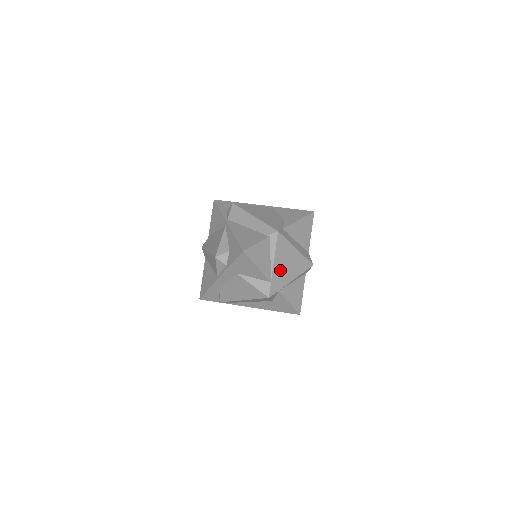
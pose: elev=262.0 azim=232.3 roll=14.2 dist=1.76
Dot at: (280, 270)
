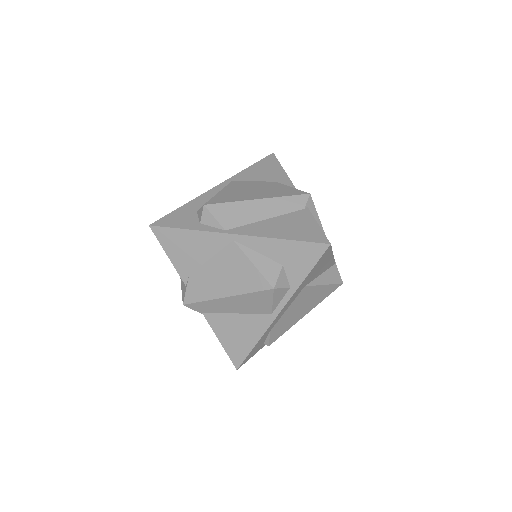
Dot at: occluded
